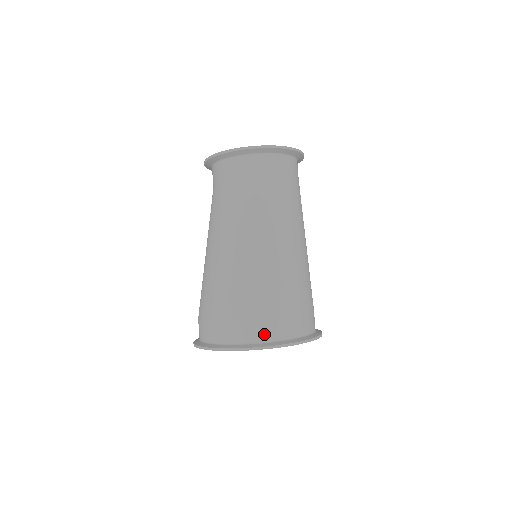
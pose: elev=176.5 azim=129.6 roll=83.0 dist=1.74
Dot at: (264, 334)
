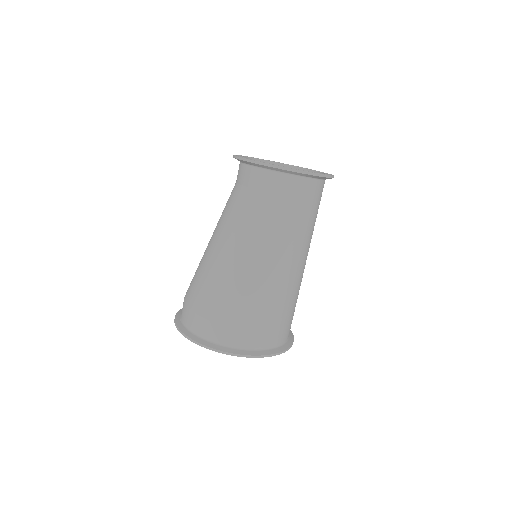
Dot at: (273, 342)
